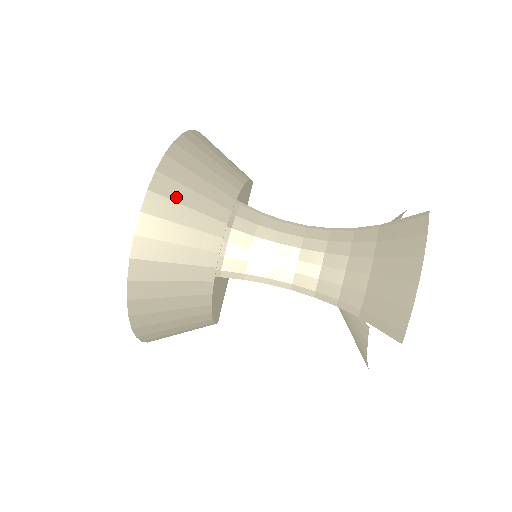
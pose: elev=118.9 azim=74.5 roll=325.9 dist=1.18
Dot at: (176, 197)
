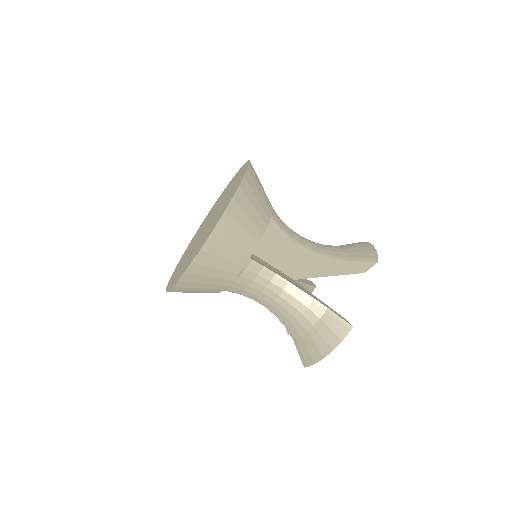
Dot at: (209, 264)
